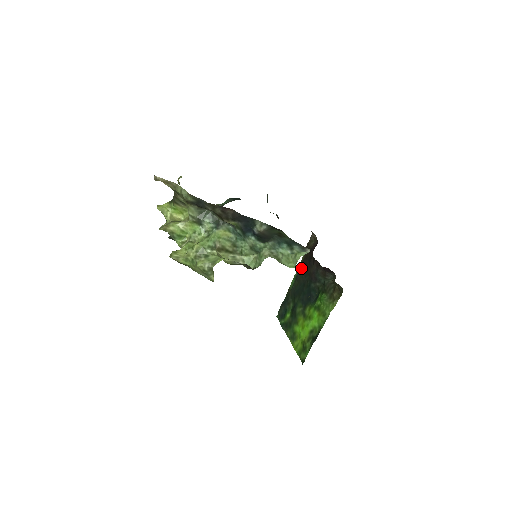
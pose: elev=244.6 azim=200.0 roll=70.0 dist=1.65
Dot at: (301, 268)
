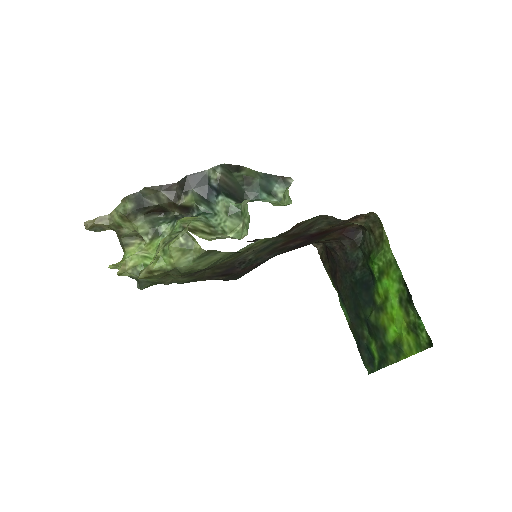
Dot at: (336, 284)
